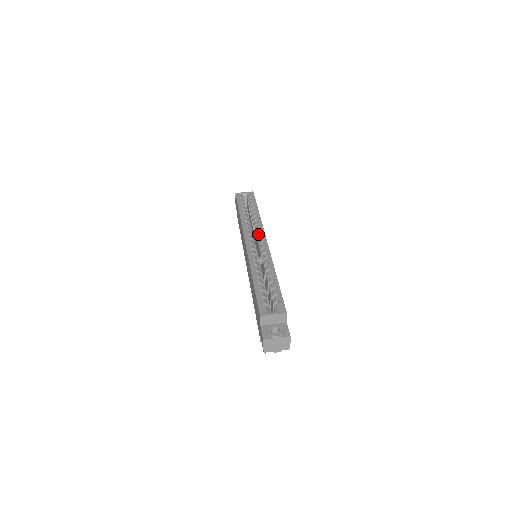
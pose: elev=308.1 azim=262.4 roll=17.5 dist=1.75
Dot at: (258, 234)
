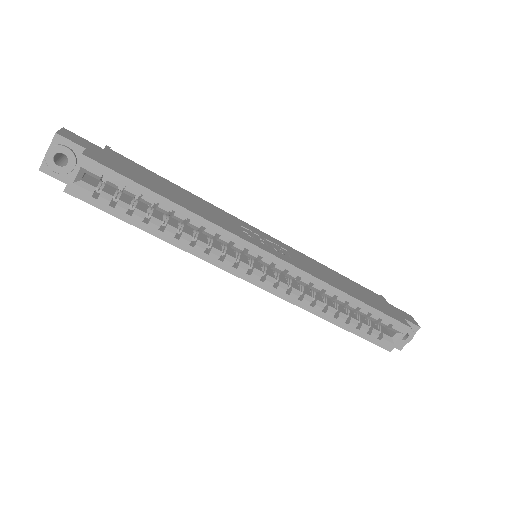
Dot at: (246, 254)
